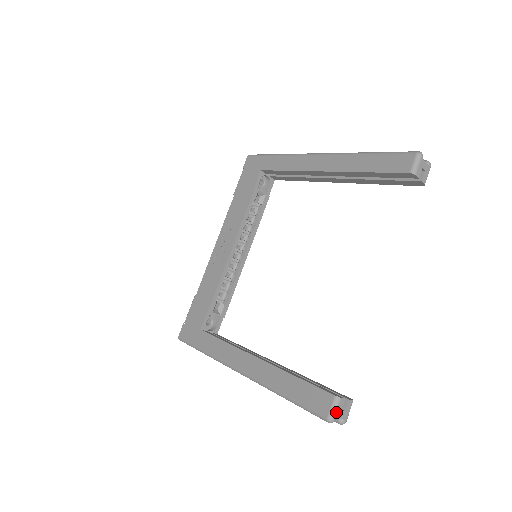
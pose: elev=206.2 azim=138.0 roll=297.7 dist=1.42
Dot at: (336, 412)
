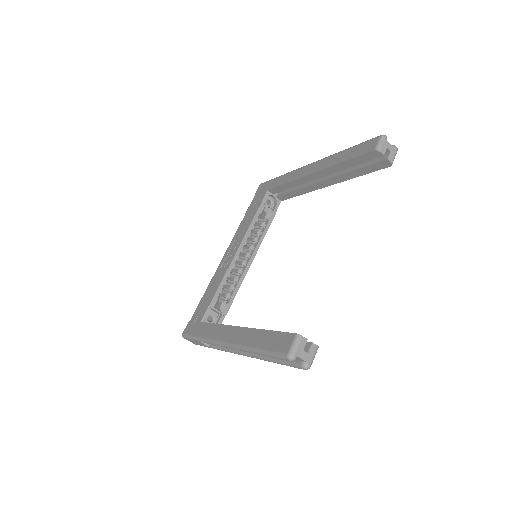
Dot at: (296, 349)
